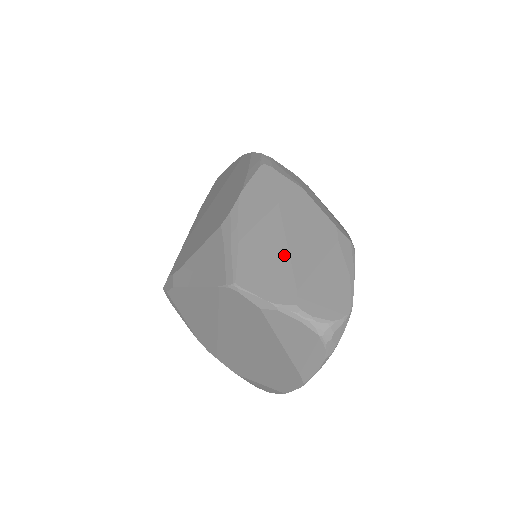
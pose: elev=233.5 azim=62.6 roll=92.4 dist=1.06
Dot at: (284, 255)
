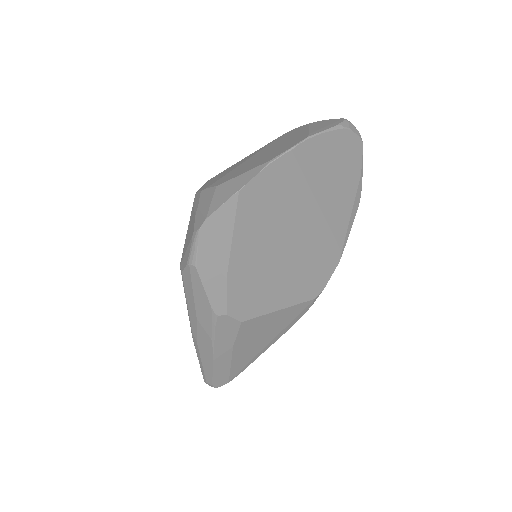
Dot at: occluded
